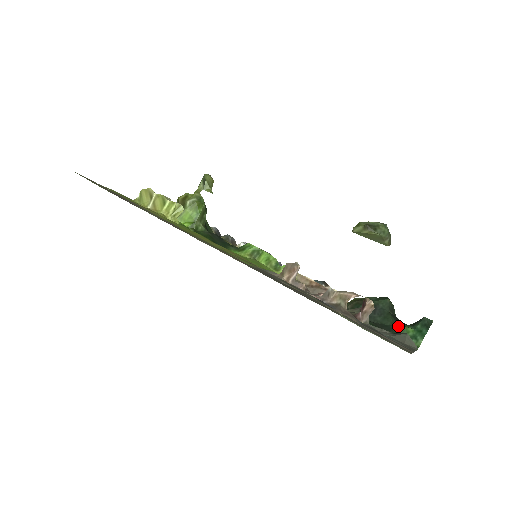
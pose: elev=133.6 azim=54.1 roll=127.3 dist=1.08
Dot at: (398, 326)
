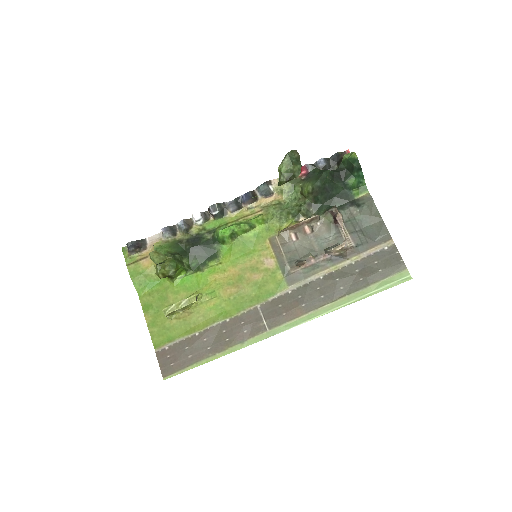
Dot at: (348, 188)
